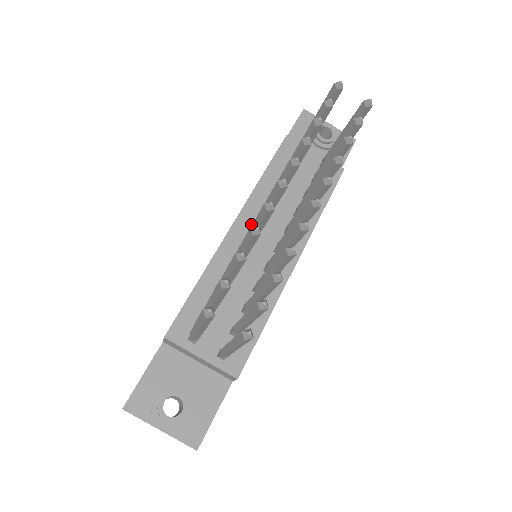
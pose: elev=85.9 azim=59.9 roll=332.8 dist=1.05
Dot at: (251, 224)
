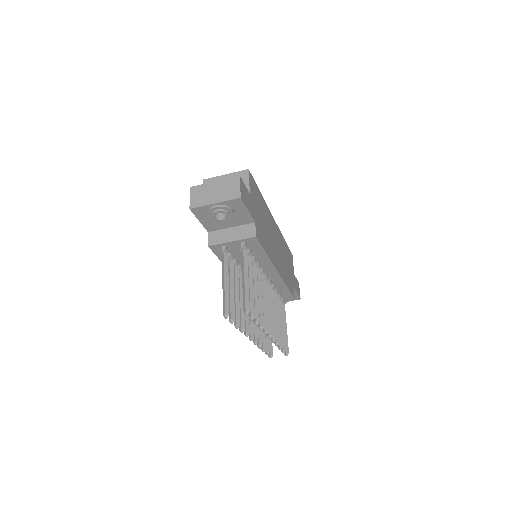
Dot at: occluded
